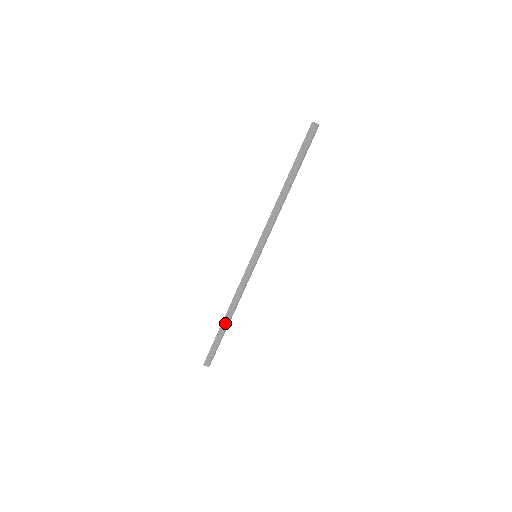
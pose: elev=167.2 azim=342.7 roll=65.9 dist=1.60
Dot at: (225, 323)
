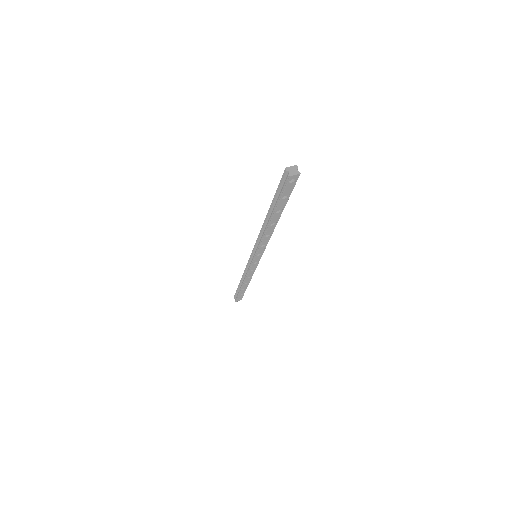
Dot at: (241, 285)
